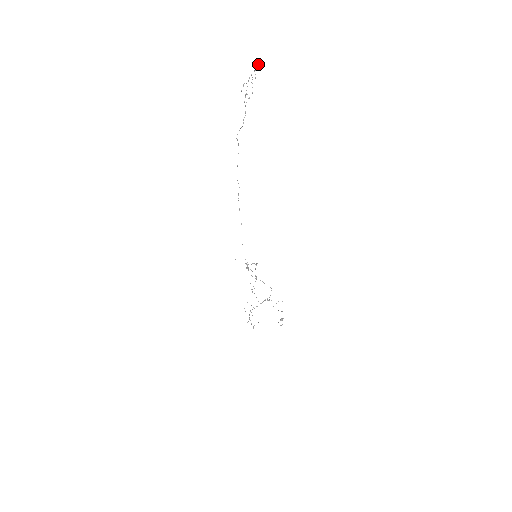
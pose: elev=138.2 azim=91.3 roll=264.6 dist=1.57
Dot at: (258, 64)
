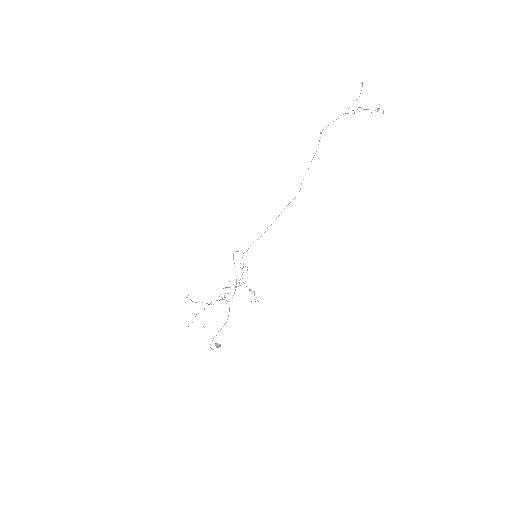
Dot at: occluded
